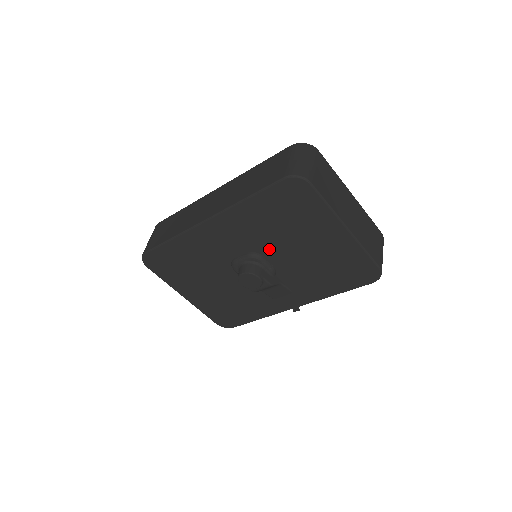
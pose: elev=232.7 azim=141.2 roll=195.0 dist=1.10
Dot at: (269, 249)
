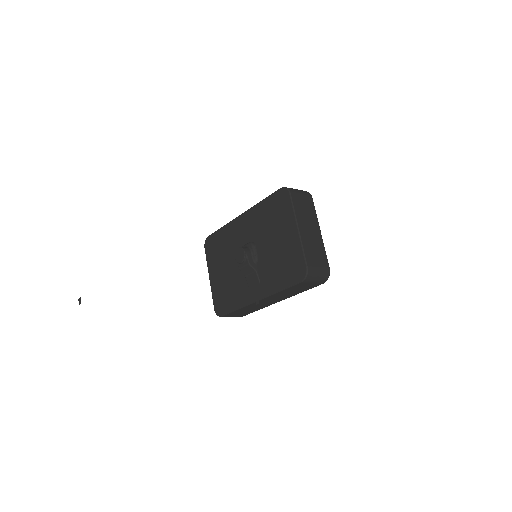
Dot at: (260, 241)
